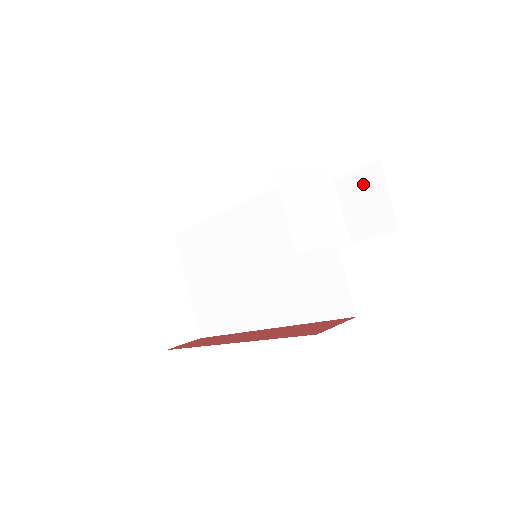
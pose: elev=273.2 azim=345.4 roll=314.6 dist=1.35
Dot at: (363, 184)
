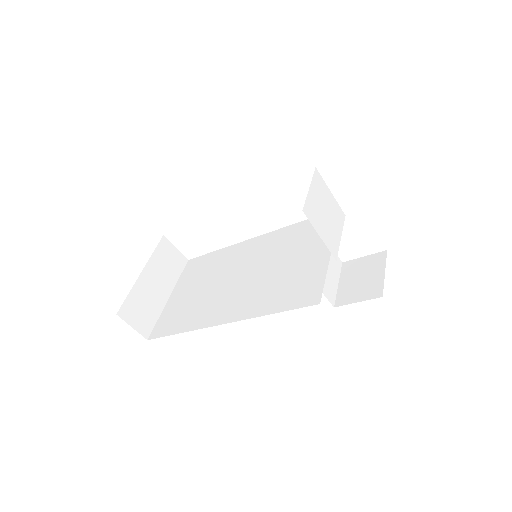
Dot at: (366, 265)
